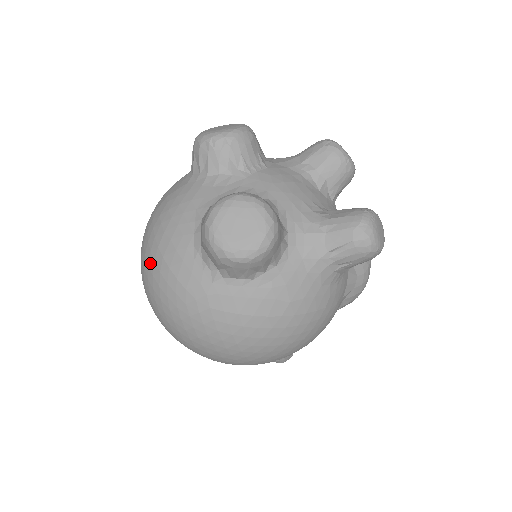
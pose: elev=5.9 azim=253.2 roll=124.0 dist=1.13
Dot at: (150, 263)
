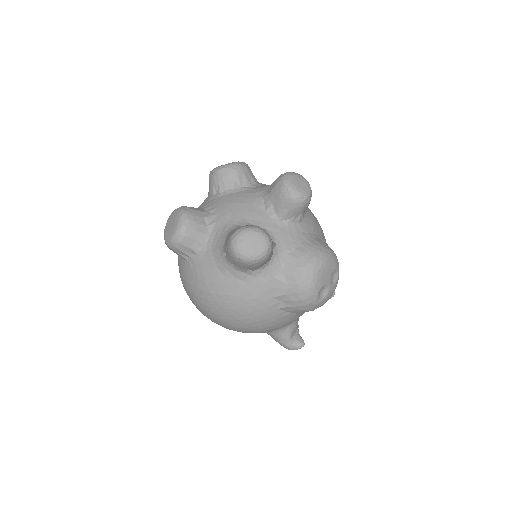
Dot at: occluded
